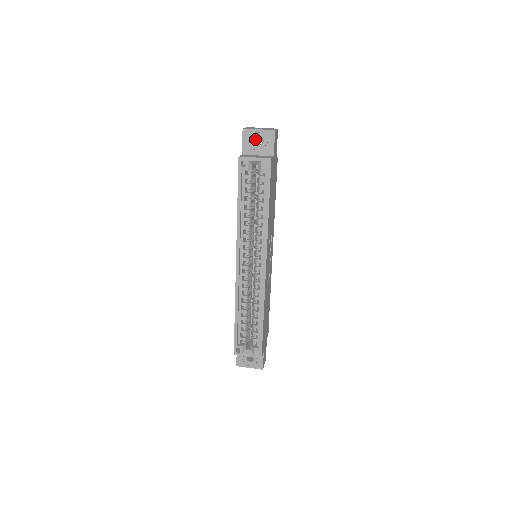
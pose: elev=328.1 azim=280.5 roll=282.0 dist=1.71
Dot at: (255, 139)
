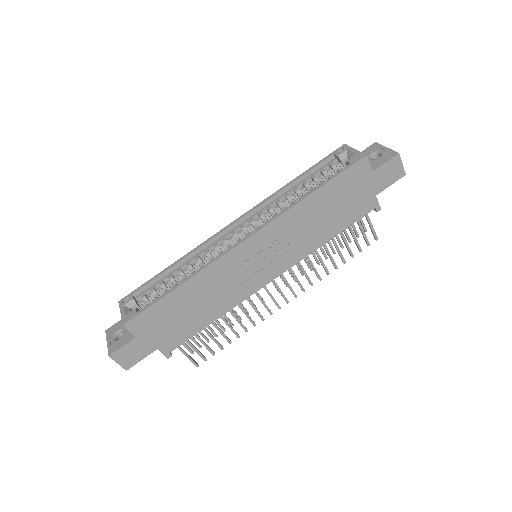
Dot at: (376, 158)
